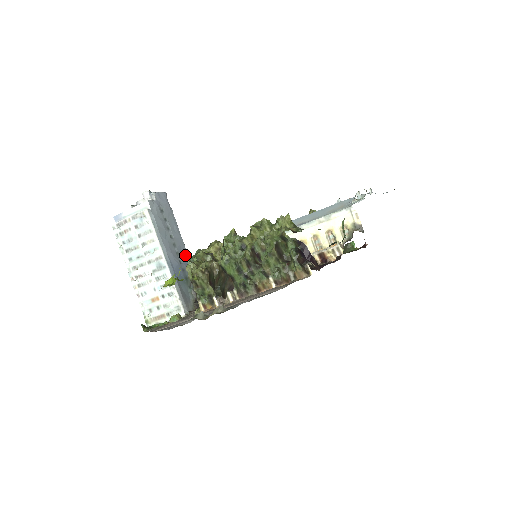
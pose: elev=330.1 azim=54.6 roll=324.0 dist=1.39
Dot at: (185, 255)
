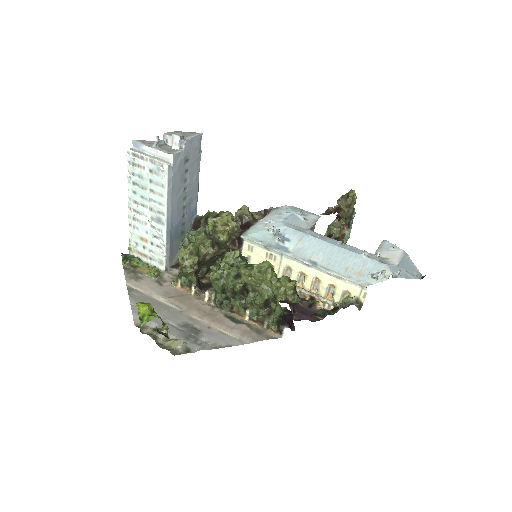
Dot at: (193, 205)
